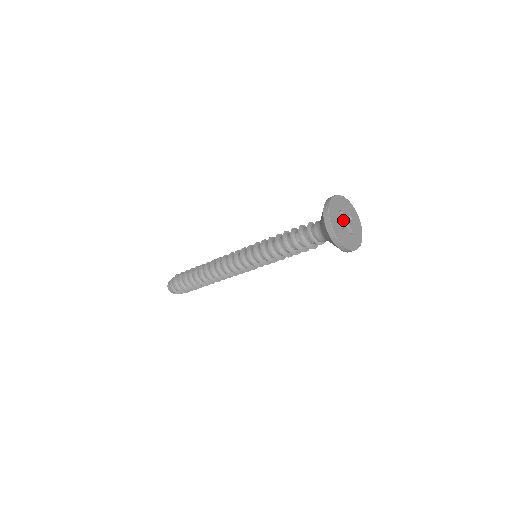
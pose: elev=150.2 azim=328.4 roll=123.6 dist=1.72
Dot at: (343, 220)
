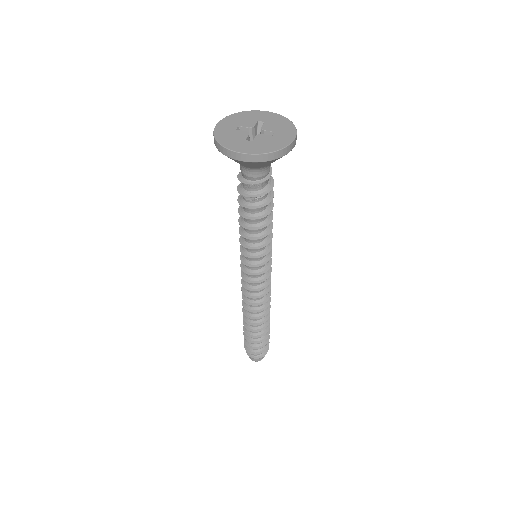
Dot at: (258, 133)
